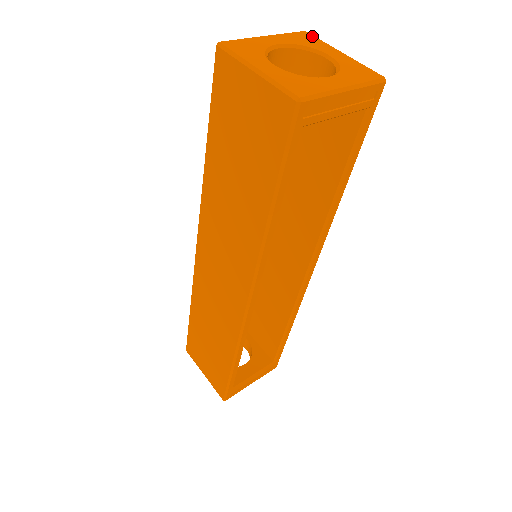
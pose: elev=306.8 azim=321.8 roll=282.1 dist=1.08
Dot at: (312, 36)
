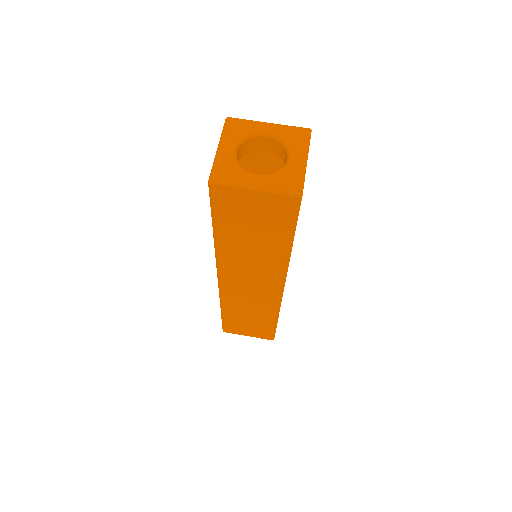
Dot at: (237, 120)
